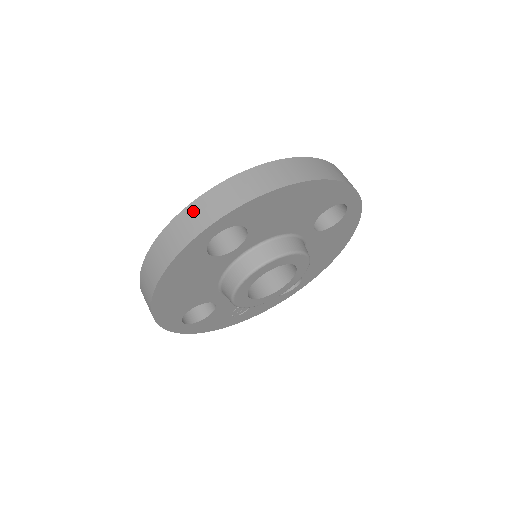
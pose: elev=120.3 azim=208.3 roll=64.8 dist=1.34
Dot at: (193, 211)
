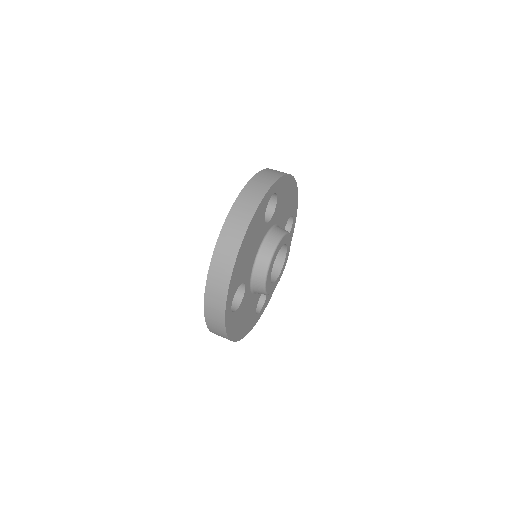
Dot at: (209, 312)
